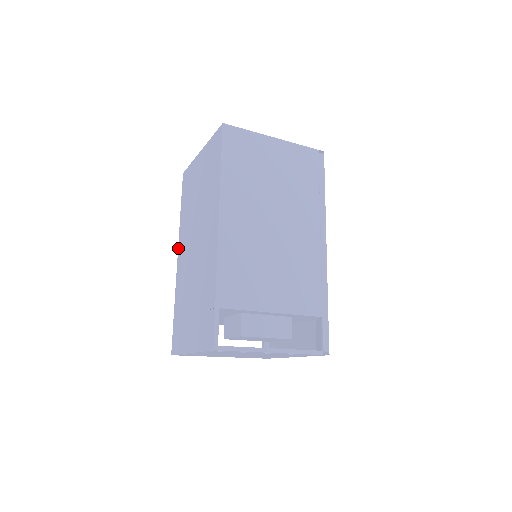
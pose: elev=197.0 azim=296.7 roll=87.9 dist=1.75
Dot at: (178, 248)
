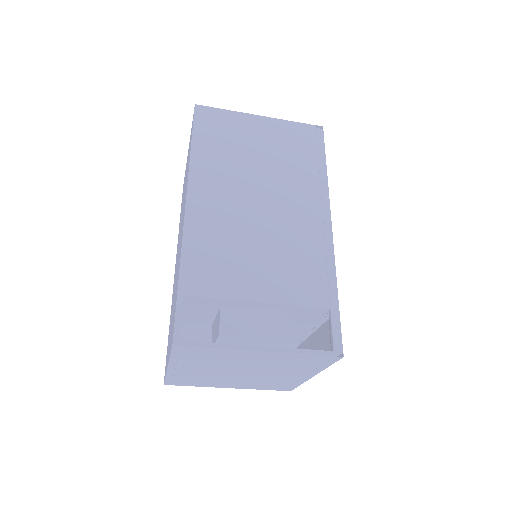
Dot at: occluded
